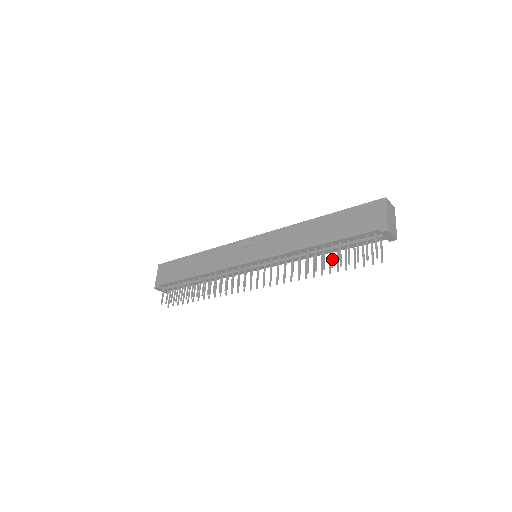
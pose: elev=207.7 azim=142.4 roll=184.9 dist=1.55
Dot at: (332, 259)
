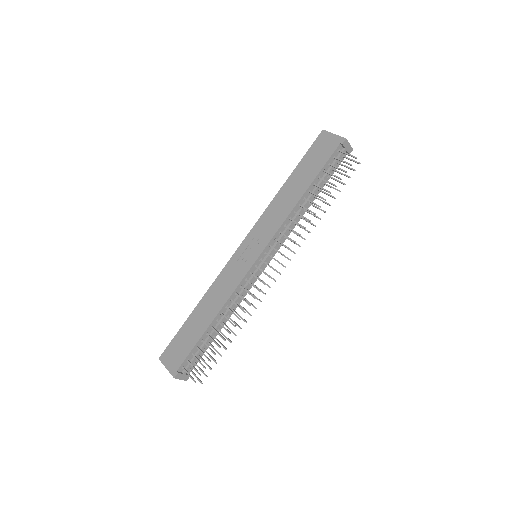
Dot at: (325, 189)
